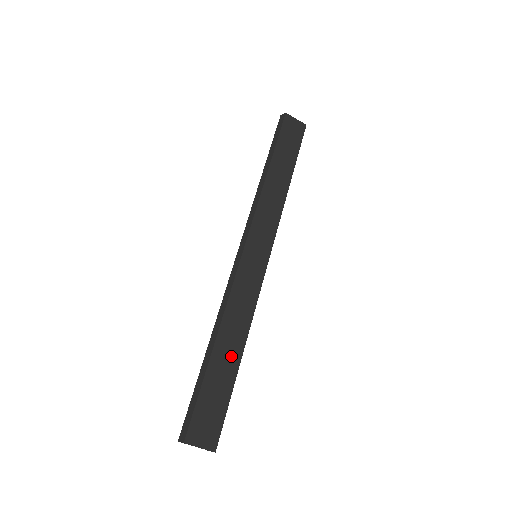
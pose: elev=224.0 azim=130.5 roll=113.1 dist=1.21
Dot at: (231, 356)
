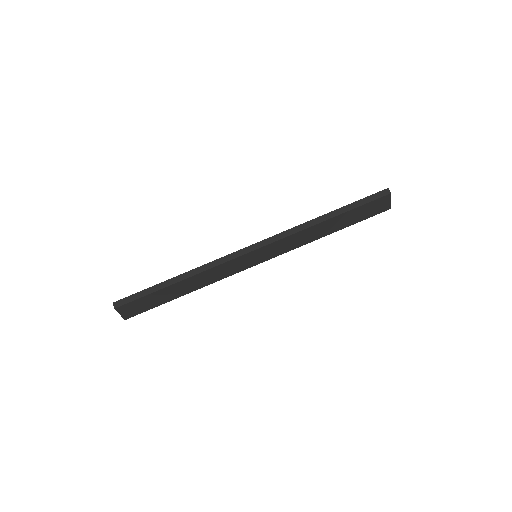
Dot at: (181, 291)
